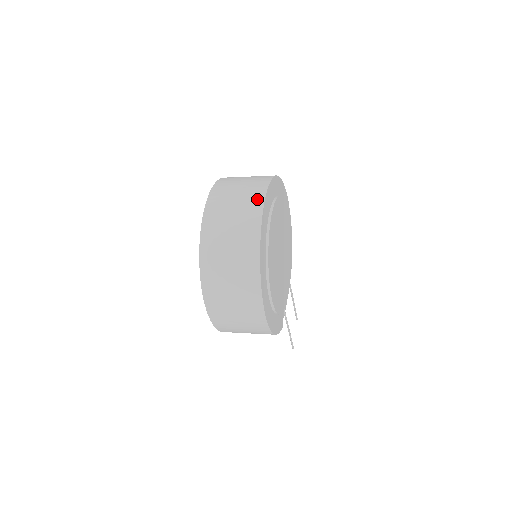
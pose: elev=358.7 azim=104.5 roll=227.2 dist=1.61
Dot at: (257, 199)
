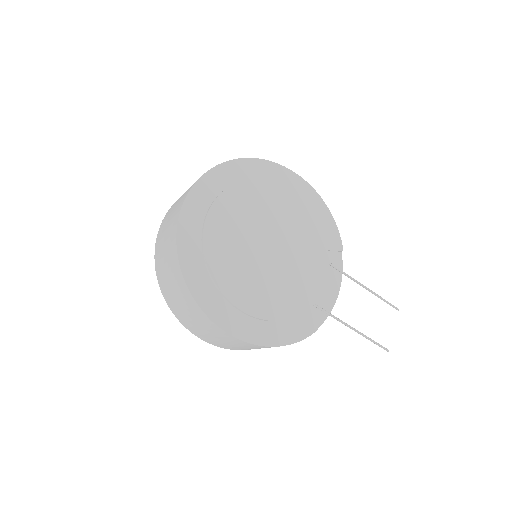
Dot at: (181, 203)
